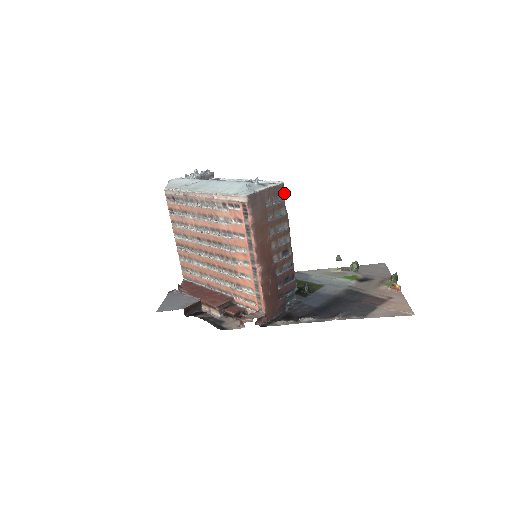
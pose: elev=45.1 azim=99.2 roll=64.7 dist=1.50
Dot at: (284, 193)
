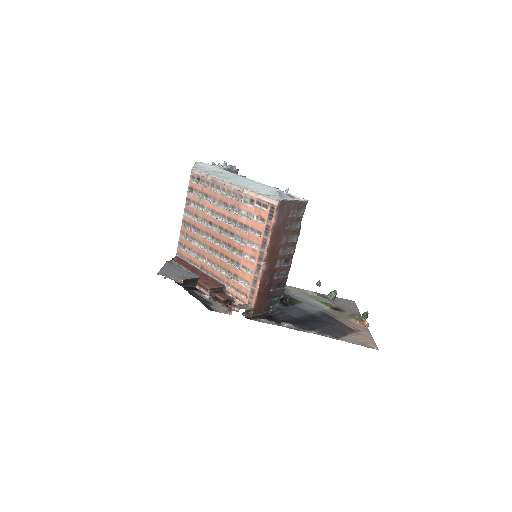
Dot at: occluded
